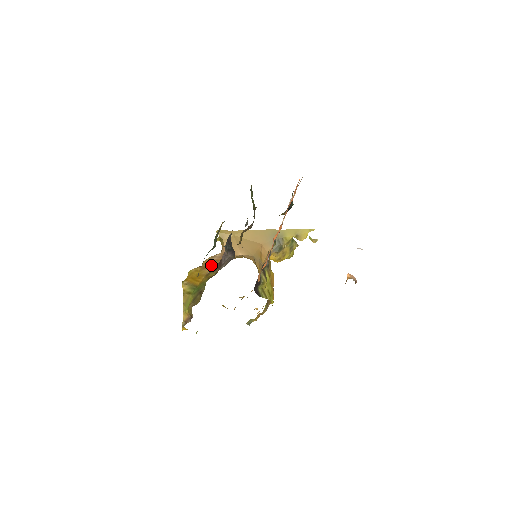
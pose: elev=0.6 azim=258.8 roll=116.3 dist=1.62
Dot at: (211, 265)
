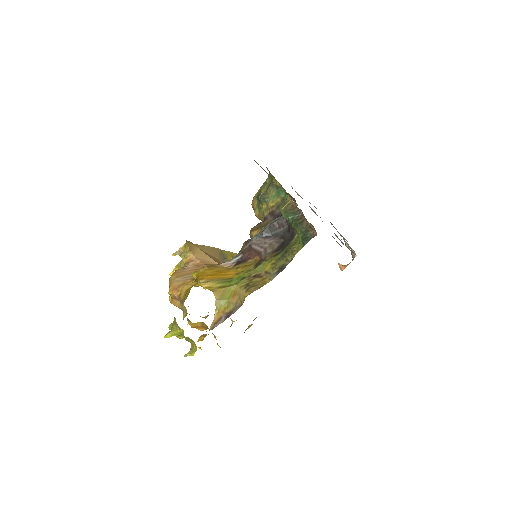
Dot at: (220, 264)
